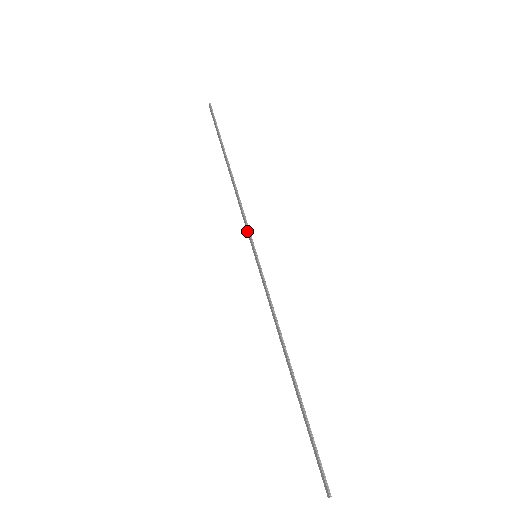
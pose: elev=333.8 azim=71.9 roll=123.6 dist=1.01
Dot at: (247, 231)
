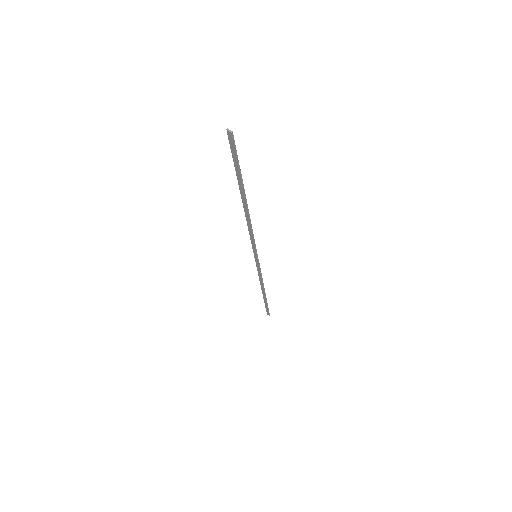
Dot at: (252, 244)
